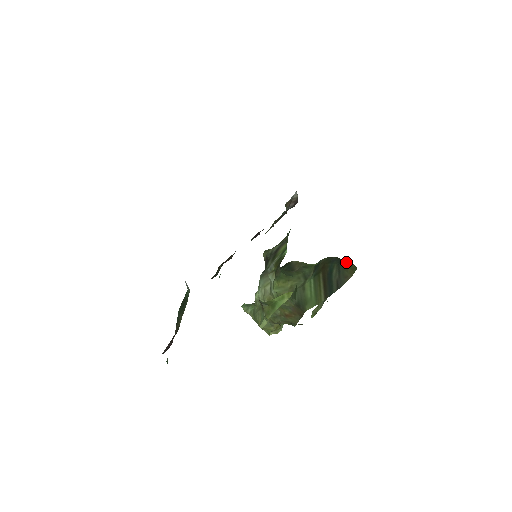
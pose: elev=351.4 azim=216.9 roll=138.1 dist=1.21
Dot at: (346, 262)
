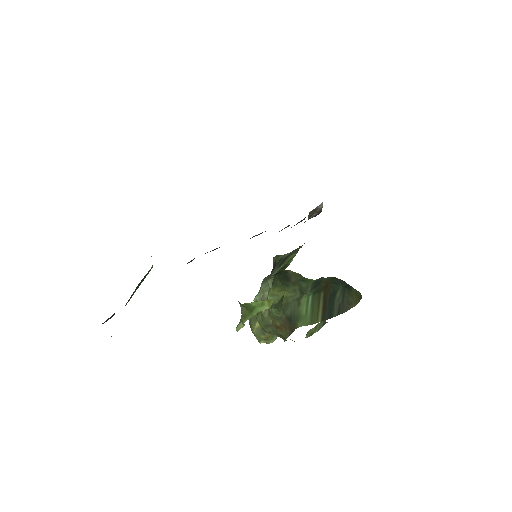
Dot at: (352, 287)
